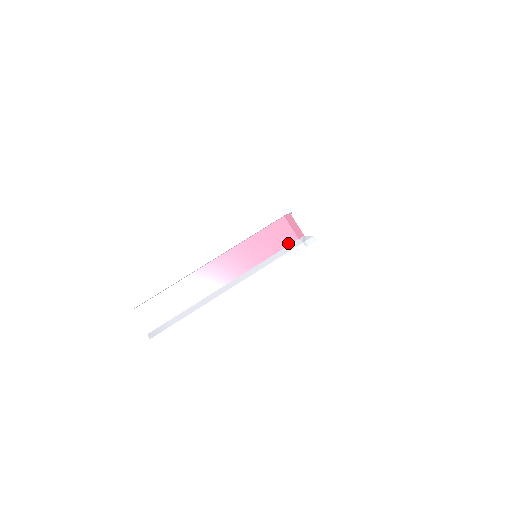
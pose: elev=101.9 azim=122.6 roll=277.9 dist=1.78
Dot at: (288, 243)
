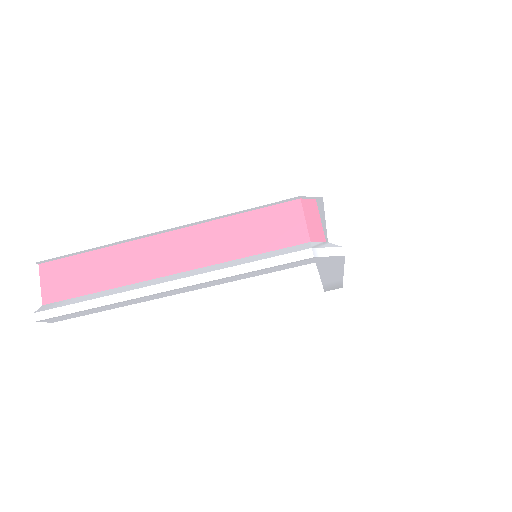
Dot at: (291, 243)
